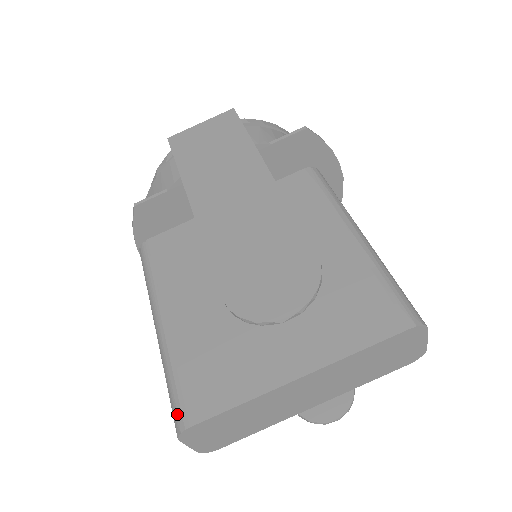
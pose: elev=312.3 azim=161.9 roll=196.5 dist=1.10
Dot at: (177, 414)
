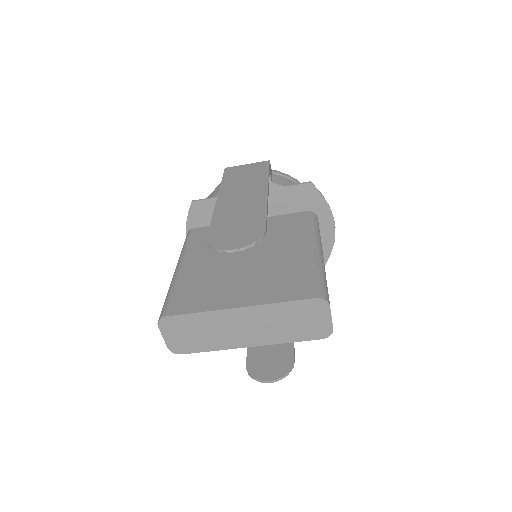
Dot at: (163, 310)
